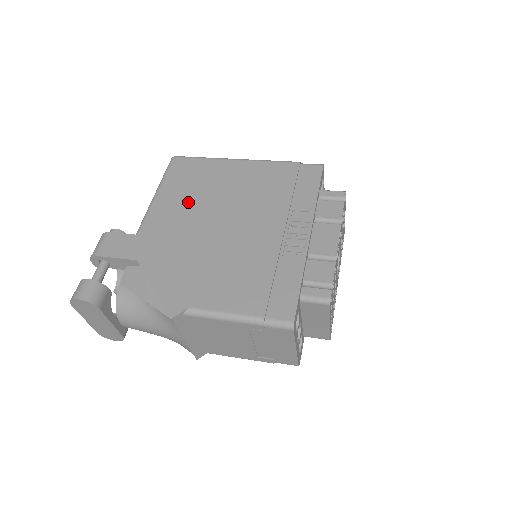
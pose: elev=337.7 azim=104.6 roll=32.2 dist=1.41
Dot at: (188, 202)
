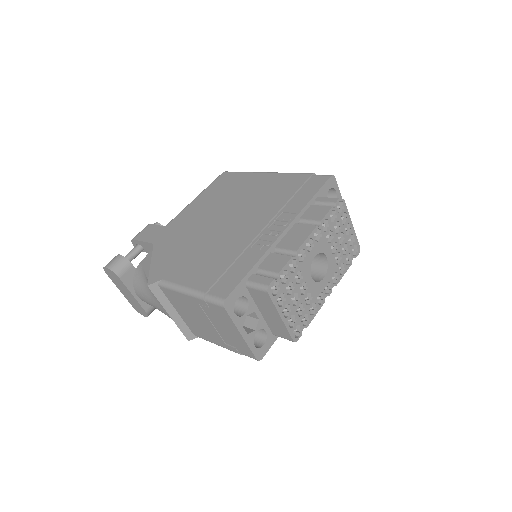
Dot at: (211, 204)
